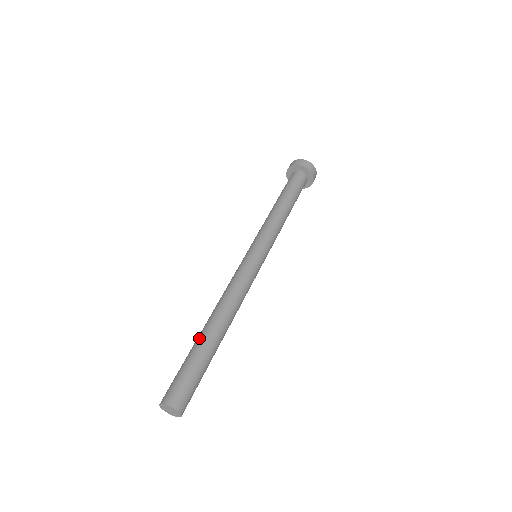
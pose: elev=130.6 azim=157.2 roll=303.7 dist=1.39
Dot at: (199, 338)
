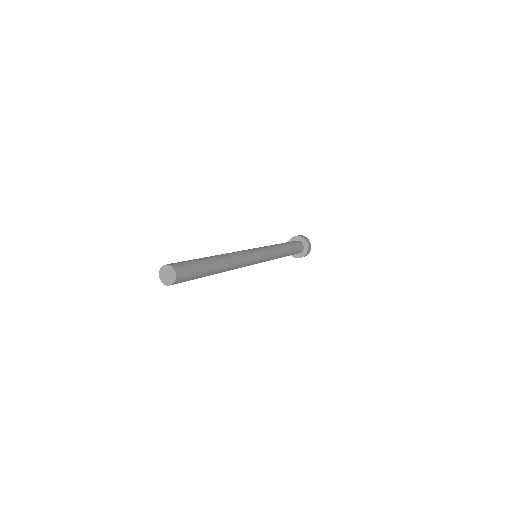
Dot at: occluded
